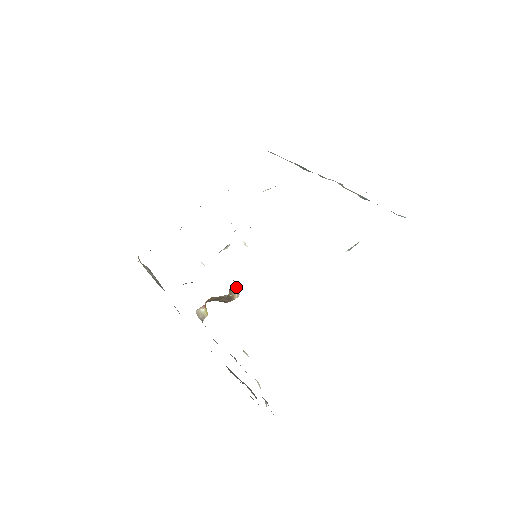
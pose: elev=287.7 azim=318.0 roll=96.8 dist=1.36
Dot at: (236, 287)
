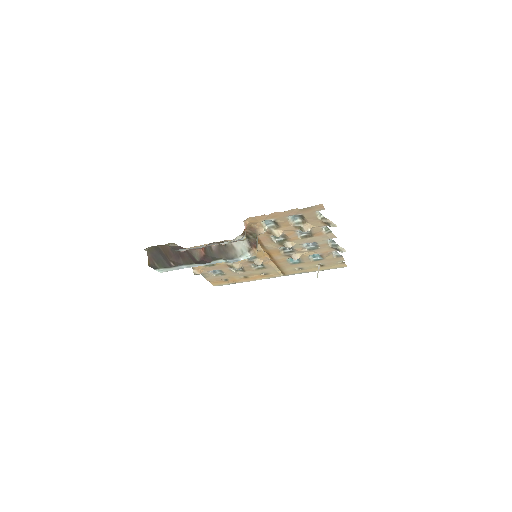
Dot at: (257, 243)
